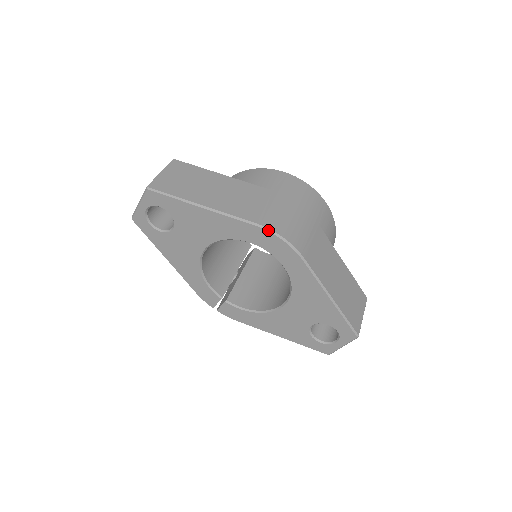
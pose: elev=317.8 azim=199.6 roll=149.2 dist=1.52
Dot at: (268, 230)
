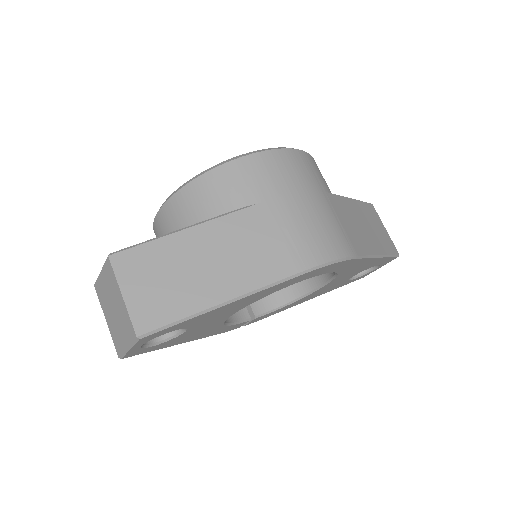
Dot at: (318, 268)
